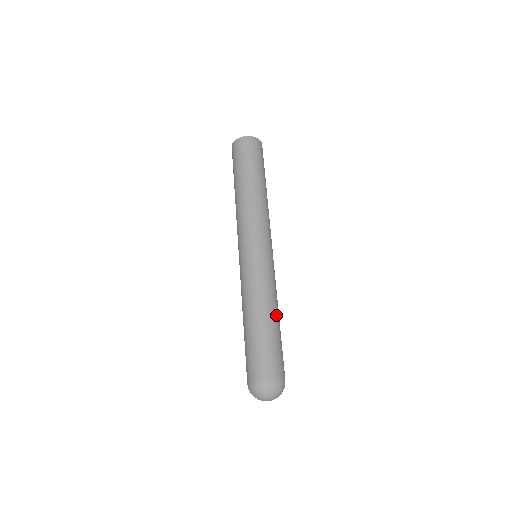
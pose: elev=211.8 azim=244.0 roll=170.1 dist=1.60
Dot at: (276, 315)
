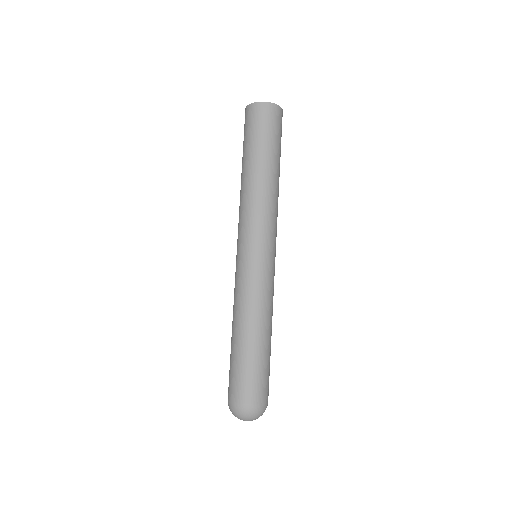
Dot at: (271, 332)
